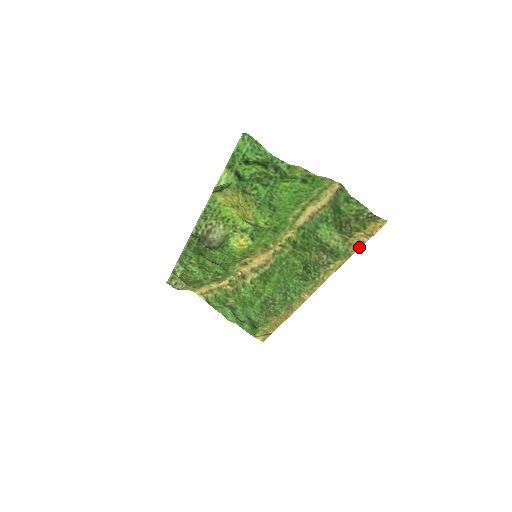
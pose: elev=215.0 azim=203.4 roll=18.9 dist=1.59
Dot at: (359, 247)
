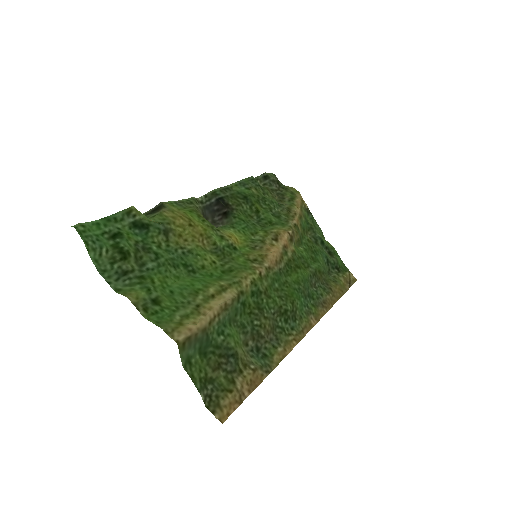
Dot at: (257, 384)
